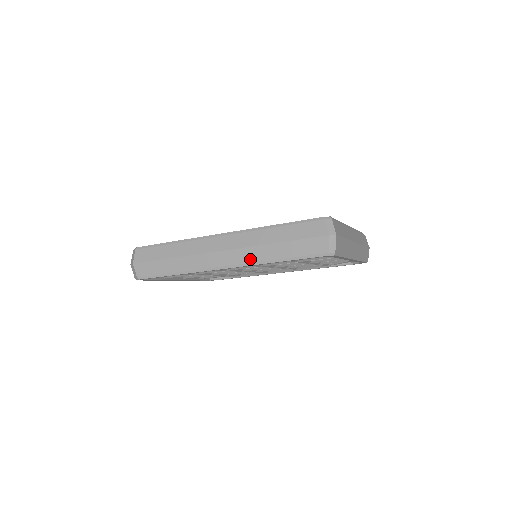
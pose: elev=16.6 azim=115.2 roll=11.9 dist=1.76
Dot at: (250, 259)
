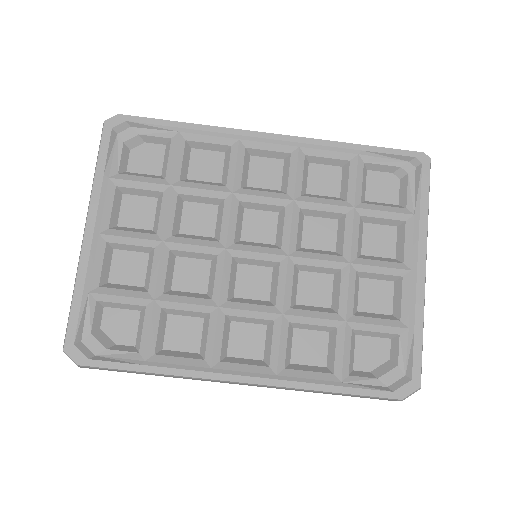
Dot at: occluded
